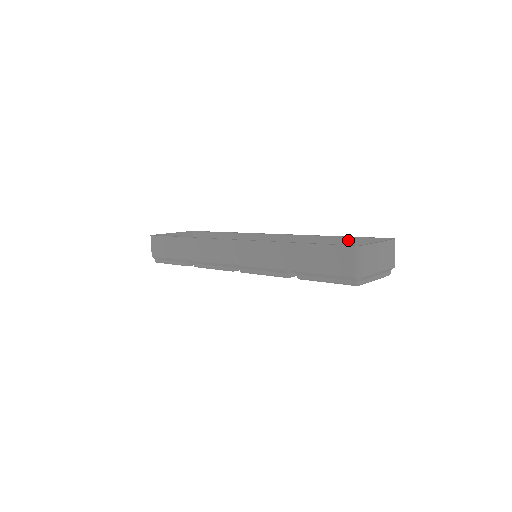
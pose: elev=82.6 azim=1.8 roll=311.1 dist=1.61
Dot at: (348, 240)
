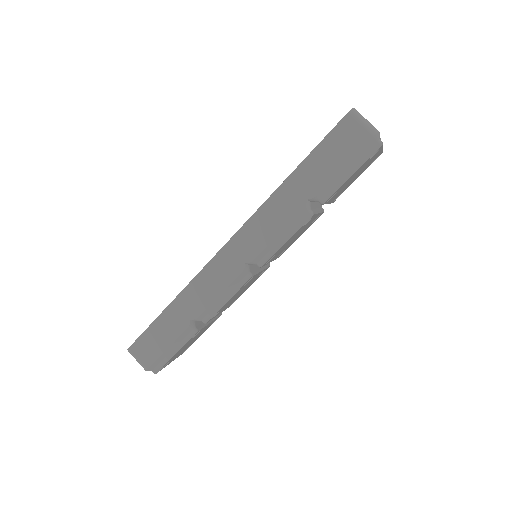
Dot at: occluded
